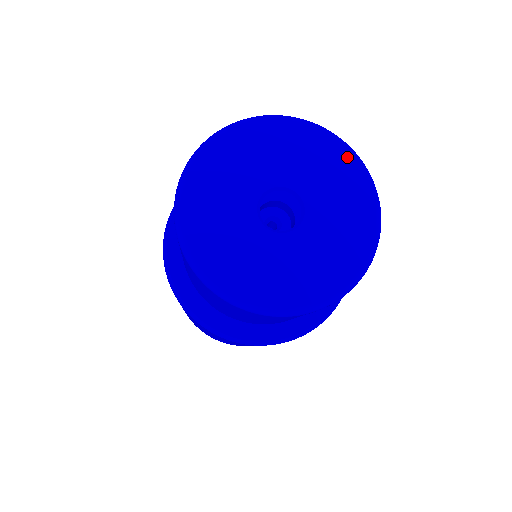
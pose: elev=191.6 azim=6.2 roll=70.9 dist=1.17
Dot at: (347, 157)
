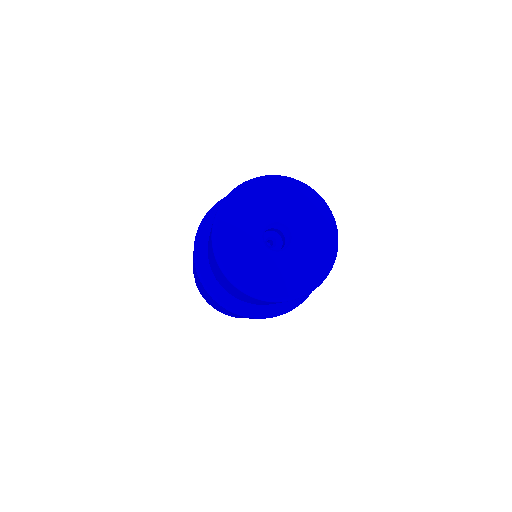
Dot at: (318, 203)
